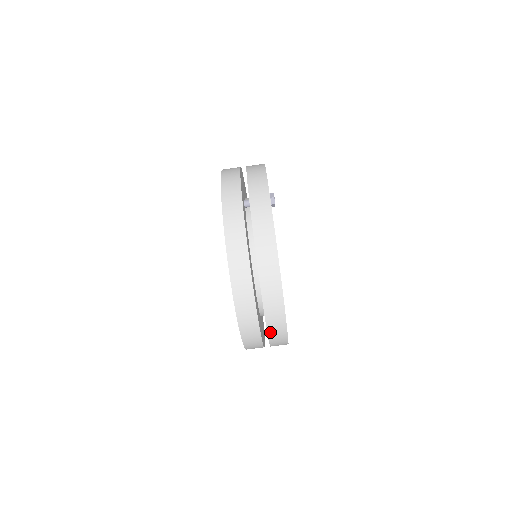
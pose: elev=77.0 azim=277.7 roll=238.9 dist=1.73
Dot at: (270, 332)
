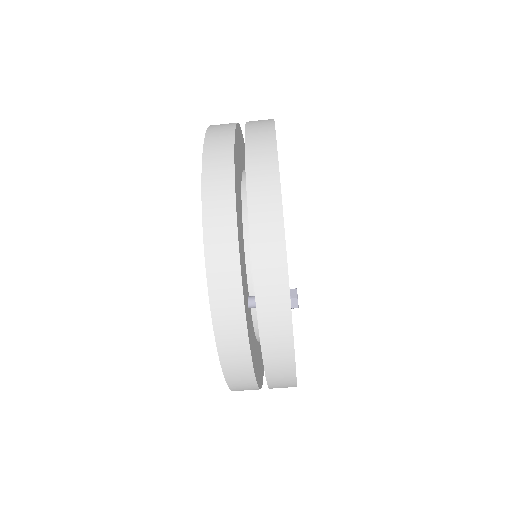
Dot at: occluded
